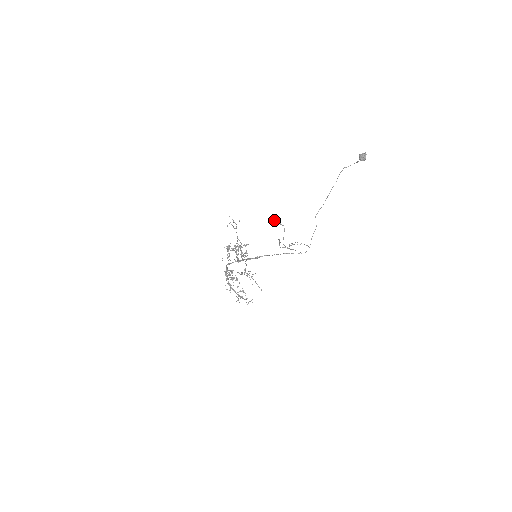
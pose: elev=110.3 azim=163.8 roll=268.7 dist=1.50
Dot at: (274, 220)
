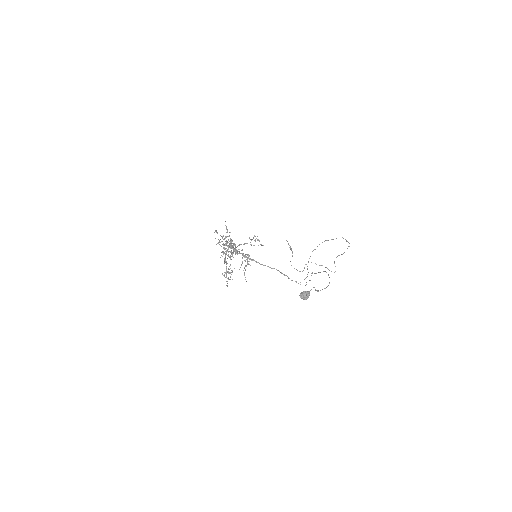
Dot at: (287, 241)
